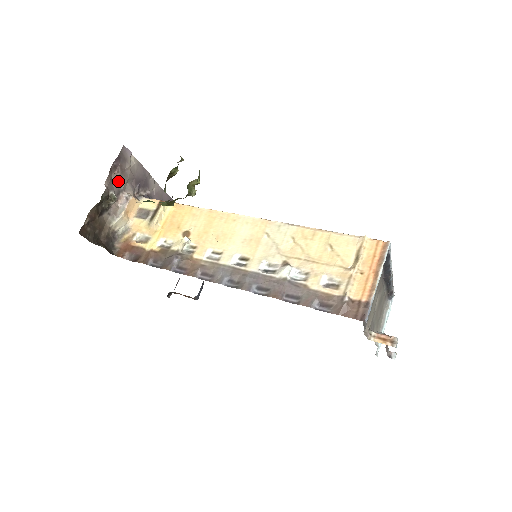
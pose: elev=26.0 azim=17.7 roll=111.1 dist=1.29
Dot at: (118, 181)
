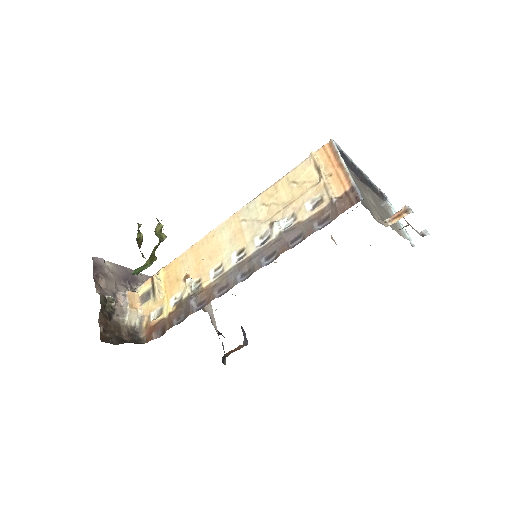
Dot at: (107, 286)
